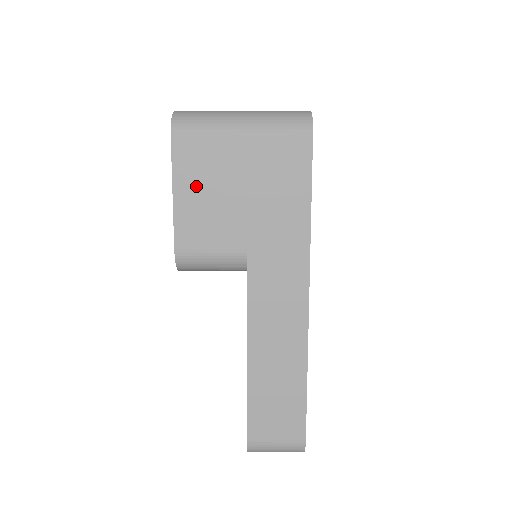
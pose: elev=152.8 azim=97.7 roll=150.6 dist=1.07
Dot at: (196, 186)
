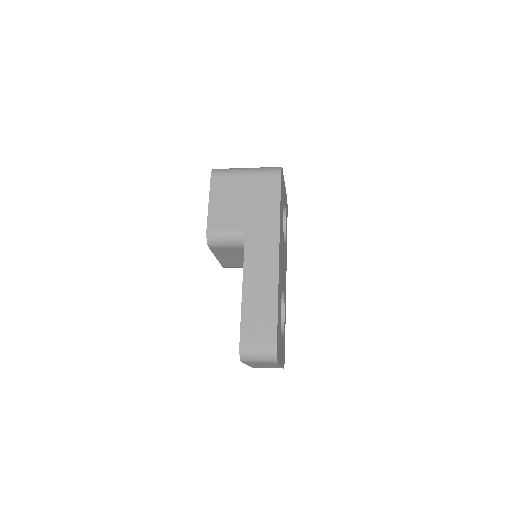
Dot at: (221, 198)
